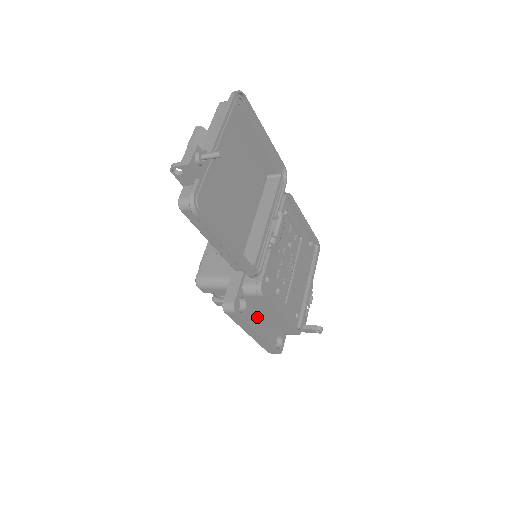
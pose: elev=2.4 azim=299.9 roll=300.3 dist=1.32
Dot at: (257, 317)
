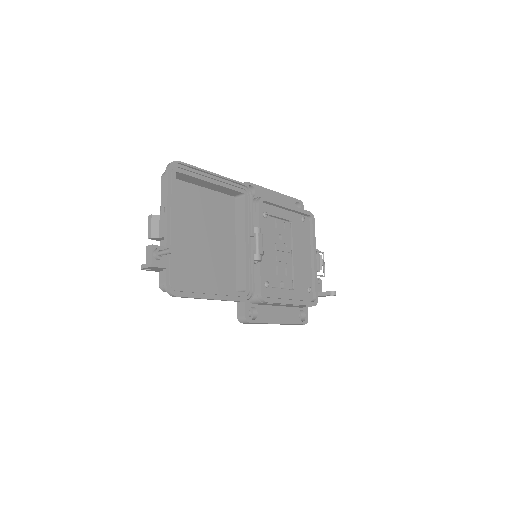
Dot at: (272, 311)
